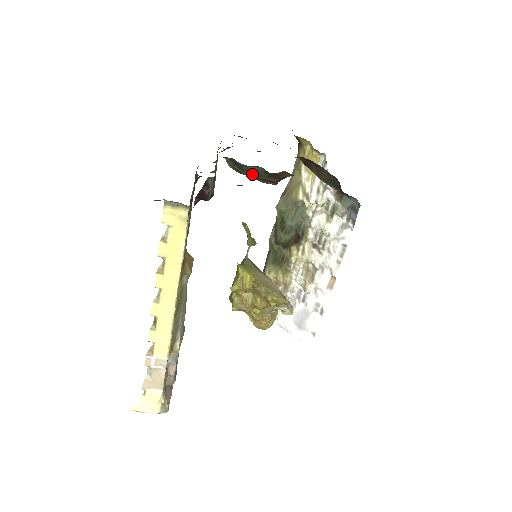
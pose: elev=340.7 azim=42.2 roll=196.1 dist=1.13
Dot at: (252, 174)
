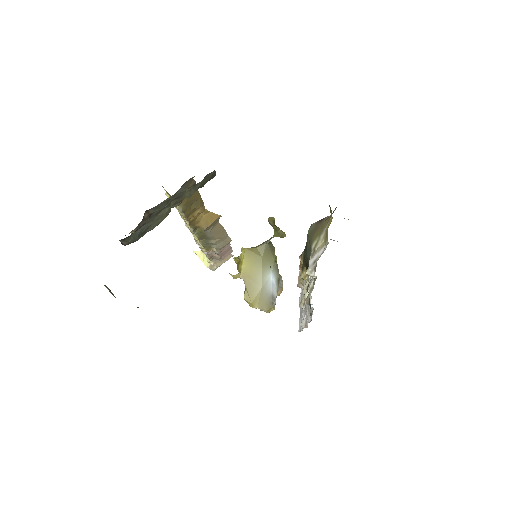
Dot at: occluded
